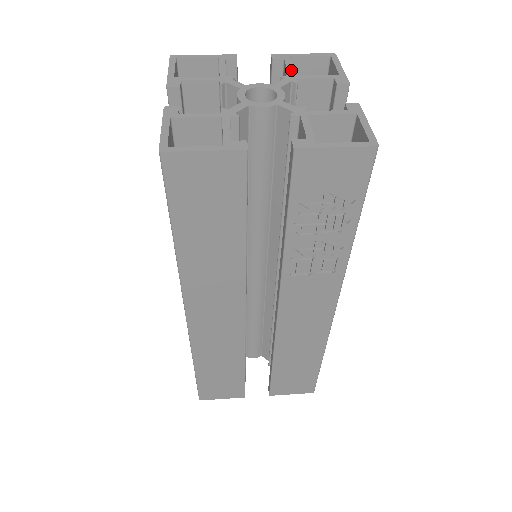
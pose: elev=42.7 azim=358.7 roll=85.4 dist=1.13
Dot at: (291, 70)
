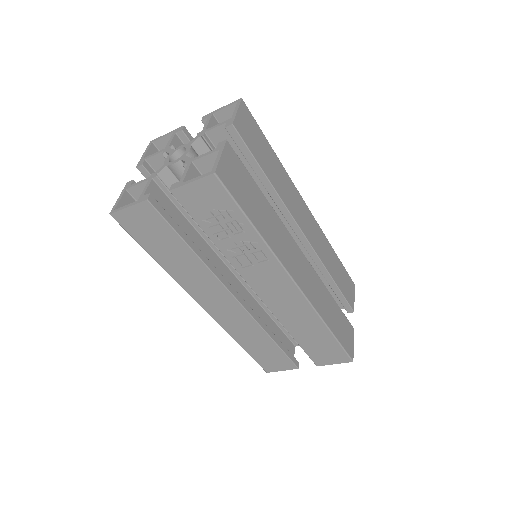
Dot at: (205, 126)
